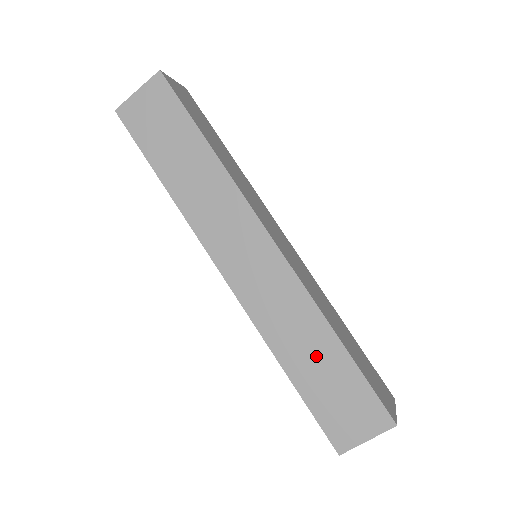
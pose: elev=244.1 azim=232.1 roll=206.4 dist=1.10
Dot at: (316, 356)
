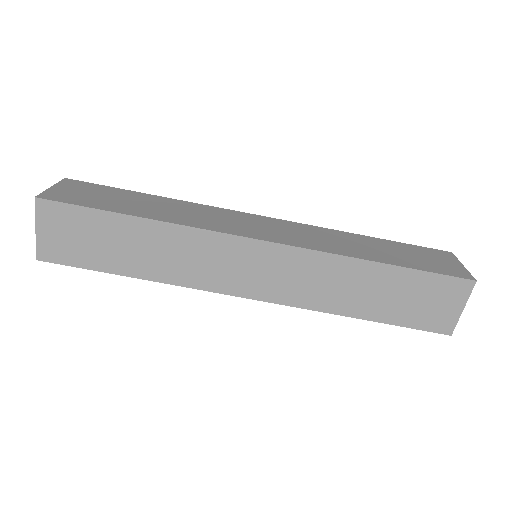
Dot at: (373, 289)
